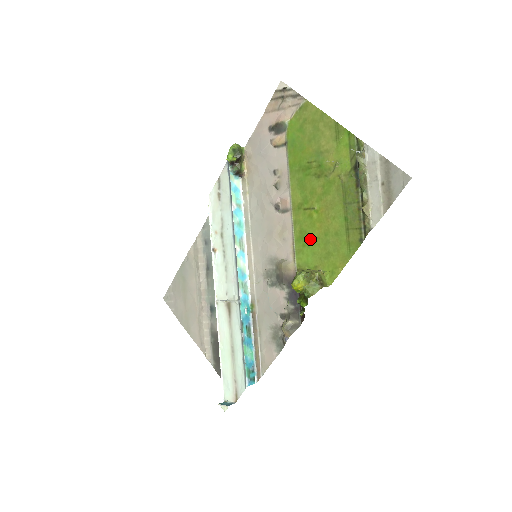
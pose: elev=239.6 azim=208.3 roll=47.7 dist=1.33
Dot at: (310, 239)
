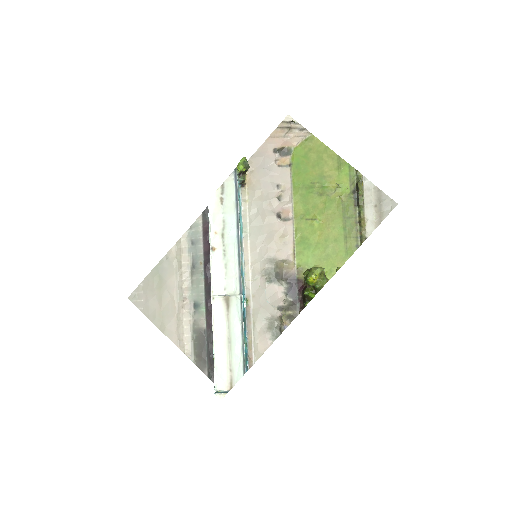
Dot at: (311, 244)
